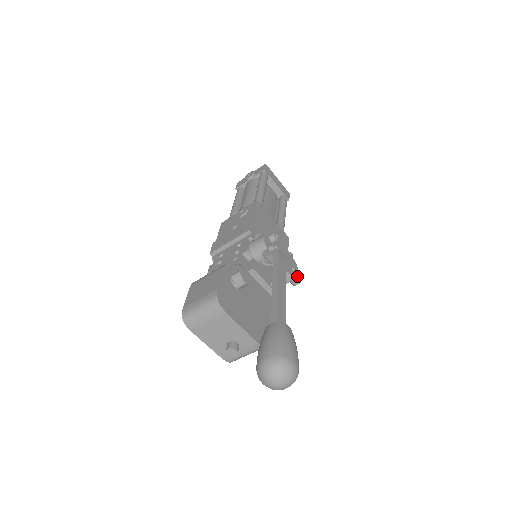
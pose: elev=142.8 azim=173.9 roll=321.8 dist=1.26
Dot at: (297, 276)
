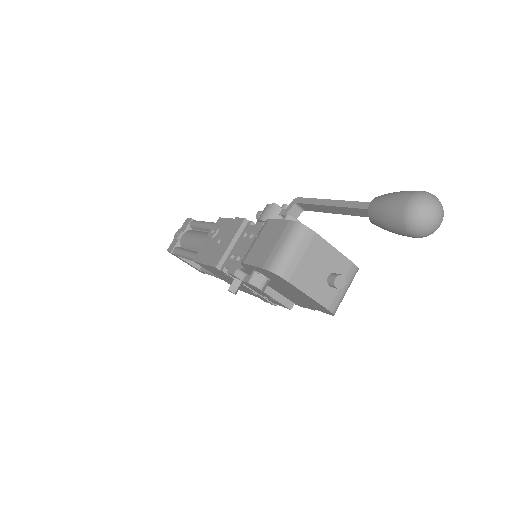
Dot at: occluded
